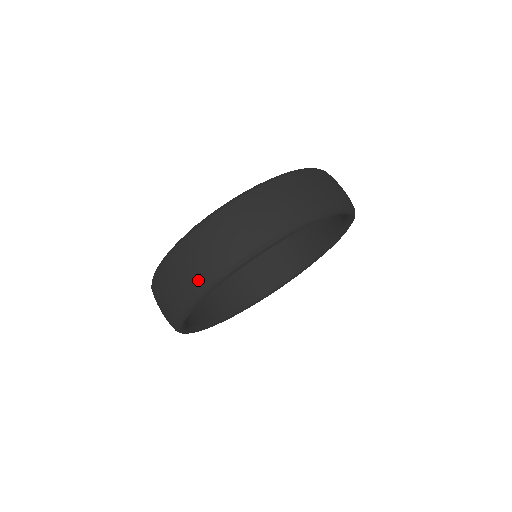
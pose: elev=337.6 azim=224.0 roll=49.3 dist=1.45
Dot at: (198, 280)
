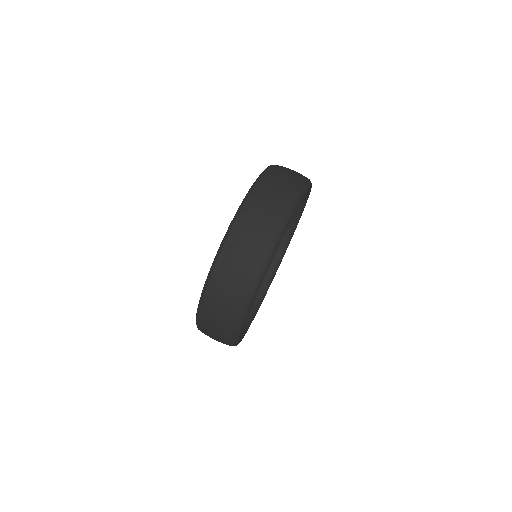
Dot at: (242, 294)
